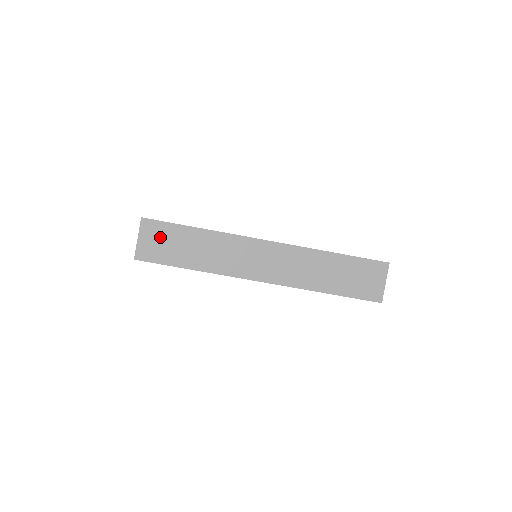
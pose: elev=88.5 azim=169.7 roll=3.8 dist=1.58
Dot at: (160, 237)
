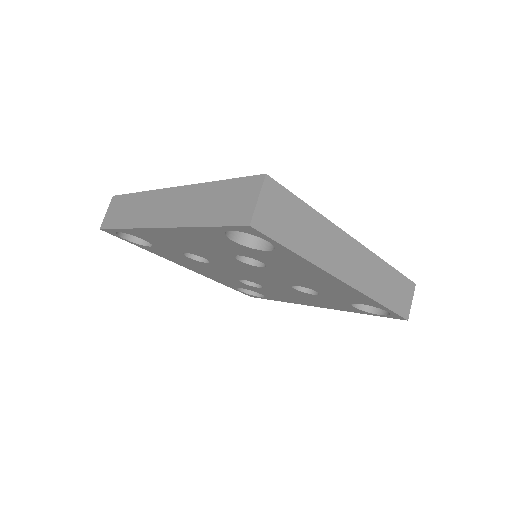
Dot at: (116, 207)
